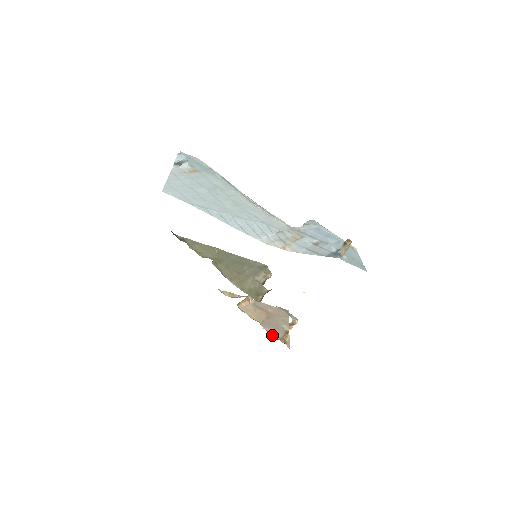
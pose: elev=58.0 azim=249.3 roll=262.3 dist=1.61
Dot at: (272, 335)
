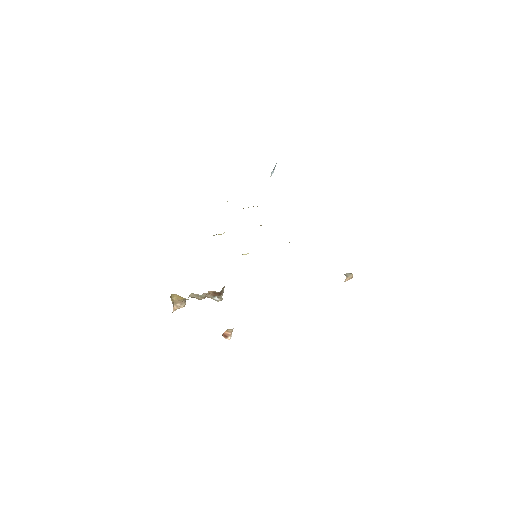
Dot at: occluded
